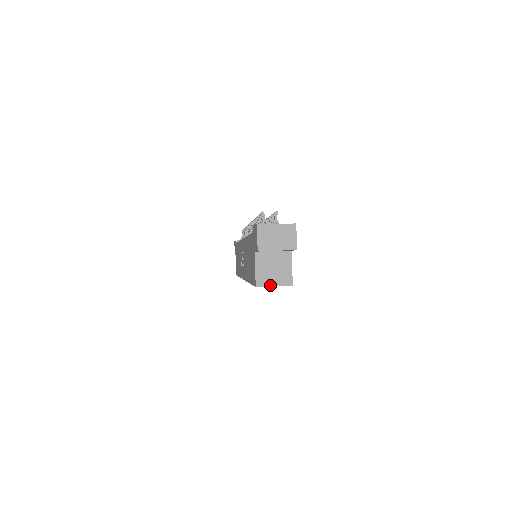
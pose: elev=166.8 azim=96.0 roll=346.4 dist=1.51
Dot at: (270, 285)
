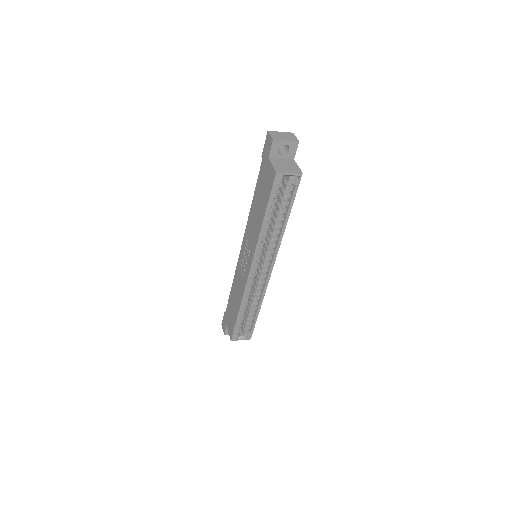
Dot at: (286, 172)
